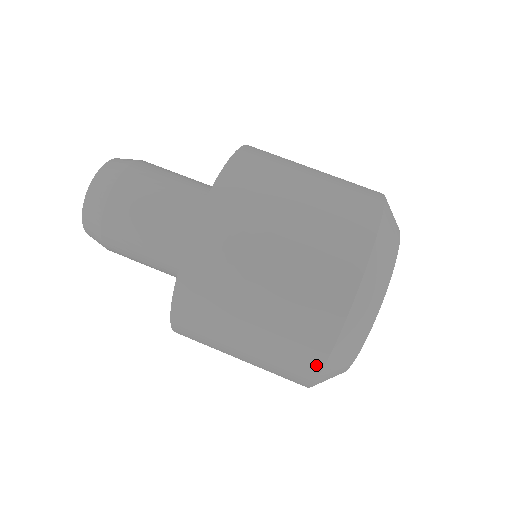
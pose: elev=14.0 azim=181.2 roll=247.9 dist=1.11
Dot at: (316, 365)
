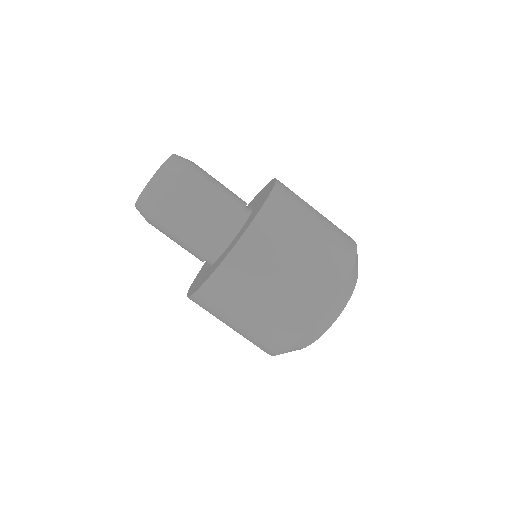
Dot at: (287, 346)
